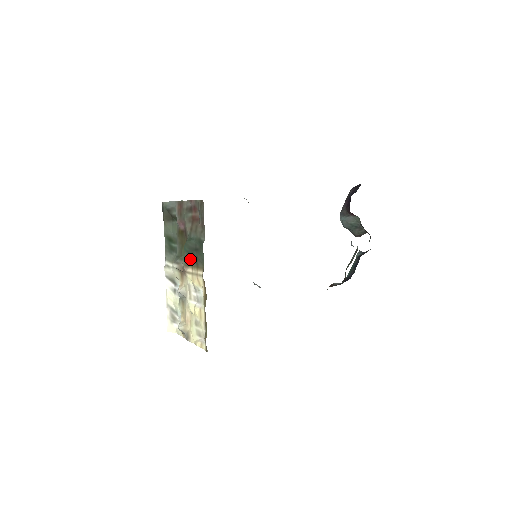
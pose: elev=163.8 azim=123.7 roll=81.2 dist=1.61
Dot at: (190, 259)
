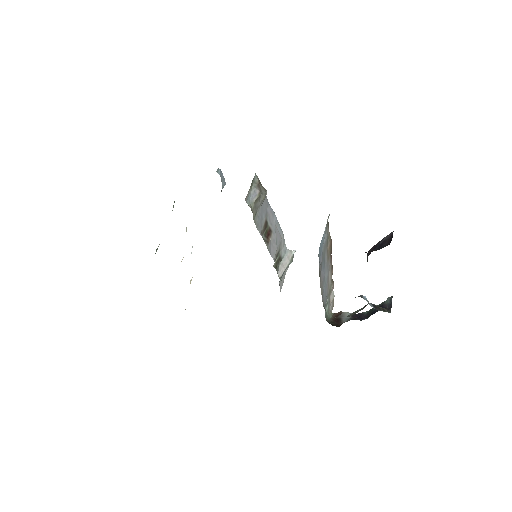
Dot at: occluded
